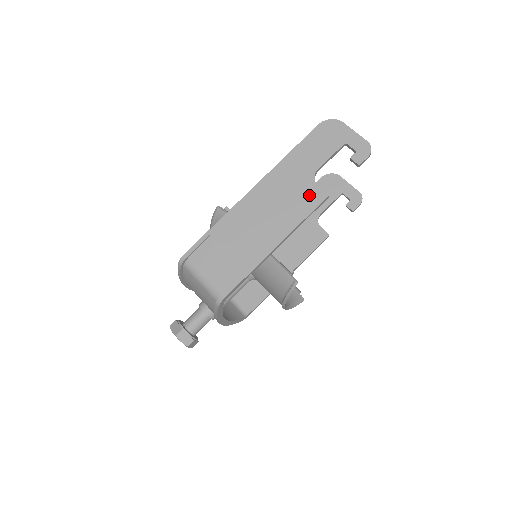
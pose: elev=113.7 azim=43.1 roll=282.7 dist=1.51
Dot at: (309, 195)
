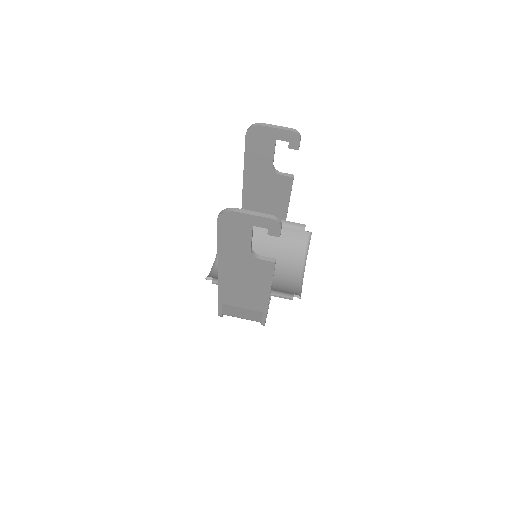
Dot at: (261, 267)
